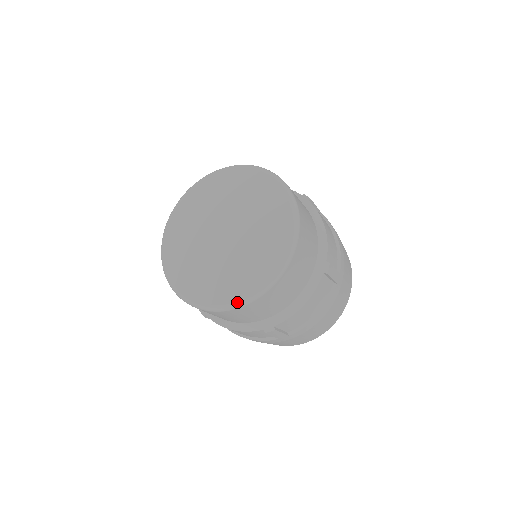
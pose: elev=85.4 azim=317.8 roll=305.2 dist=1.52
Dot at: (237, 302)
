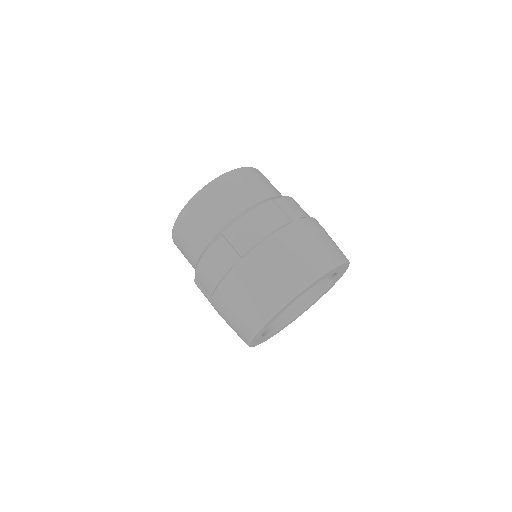
Dot at: (191, 199)
